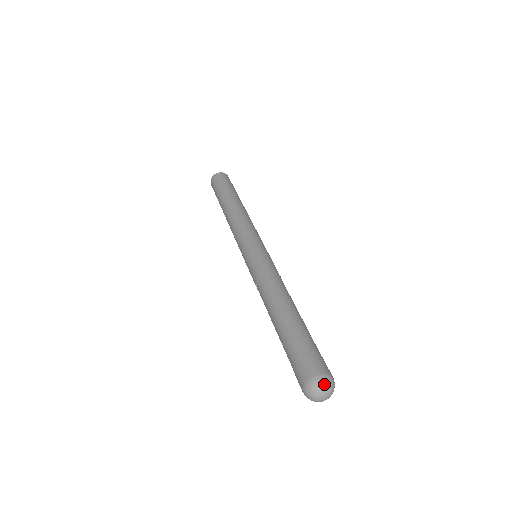
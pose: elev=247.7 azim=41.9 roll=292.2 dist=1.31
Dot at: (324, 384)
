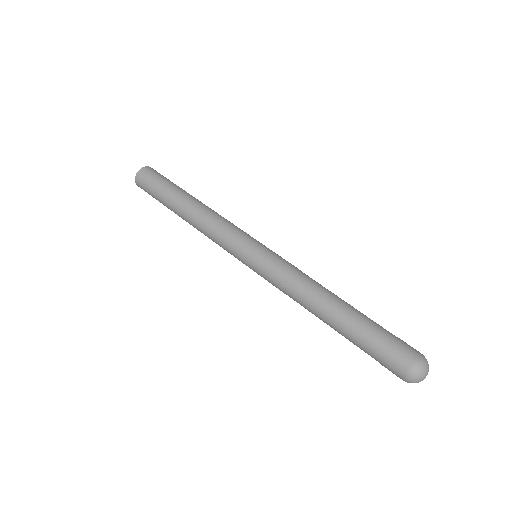
Dot at: (416, 378)
